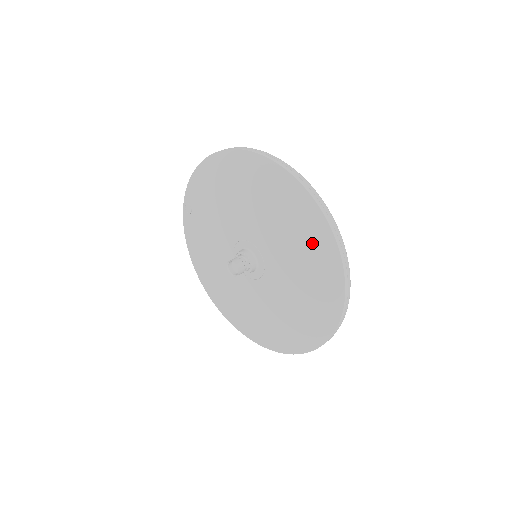
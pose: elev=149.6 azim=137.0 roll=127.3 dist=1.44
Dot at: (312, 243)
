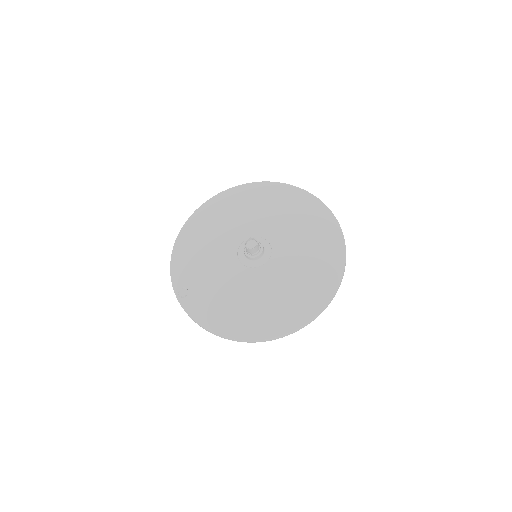
Dot at: (273, 195)
